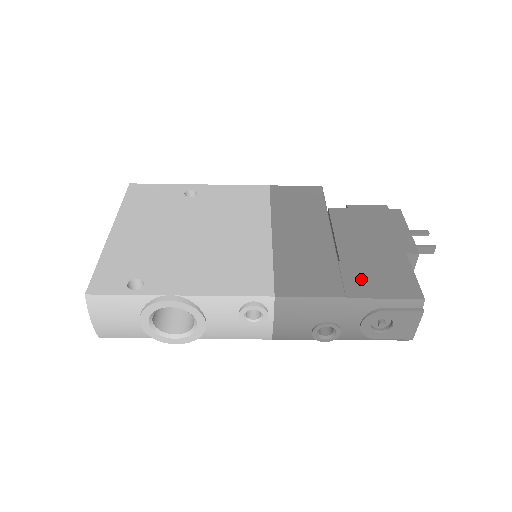
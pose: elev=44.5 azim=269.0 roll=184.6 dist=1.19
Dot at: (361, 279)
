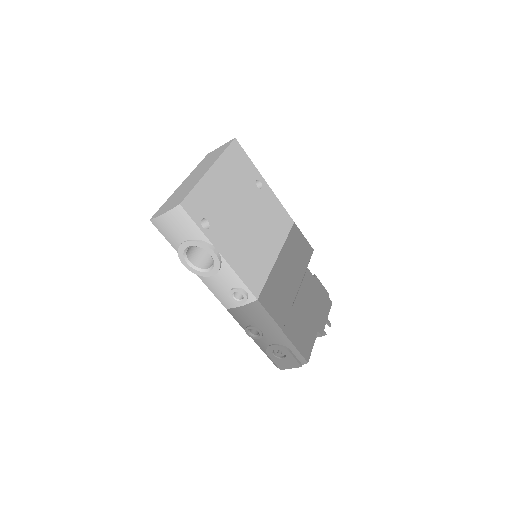
Dot at: (294, 327)
